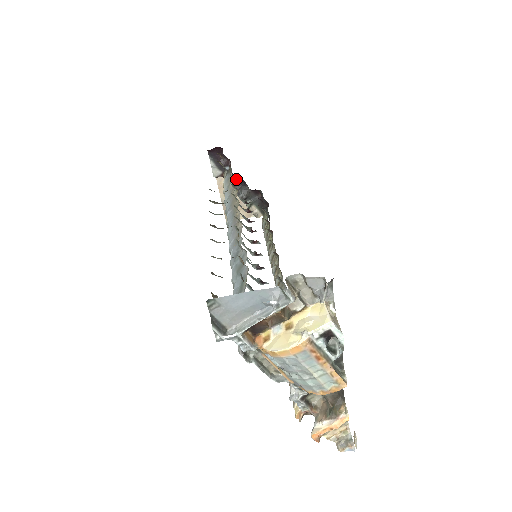
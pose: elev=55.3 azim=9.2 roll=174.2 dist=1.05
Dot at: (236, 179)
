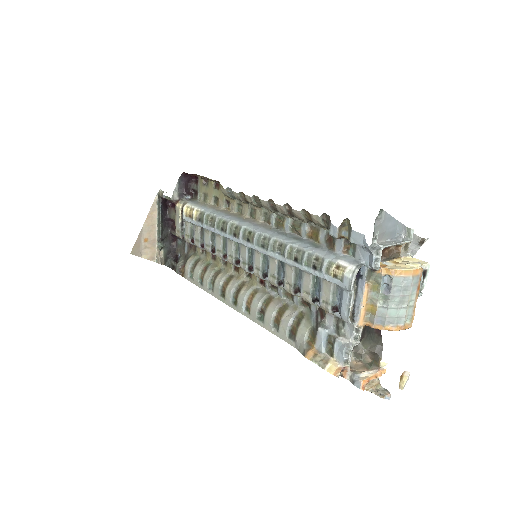
Dot at: (166, 217)
